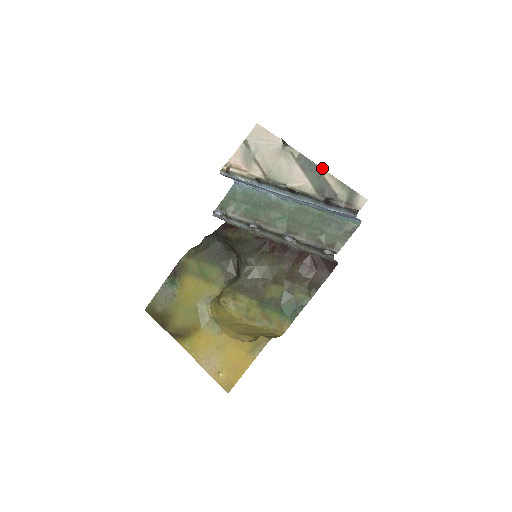
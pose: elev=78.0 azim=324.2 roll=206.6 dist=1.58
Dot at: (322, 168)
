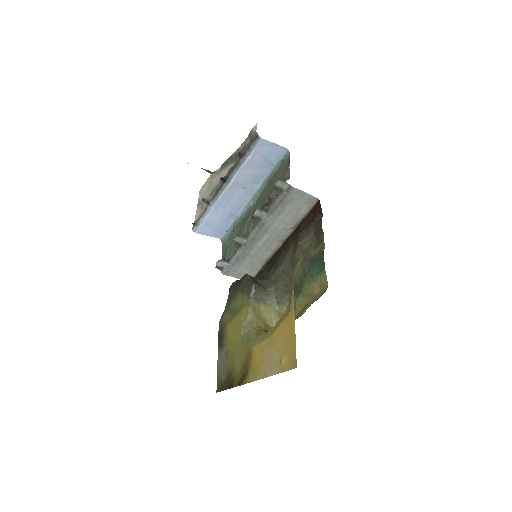
Dot at: (234, 153)
